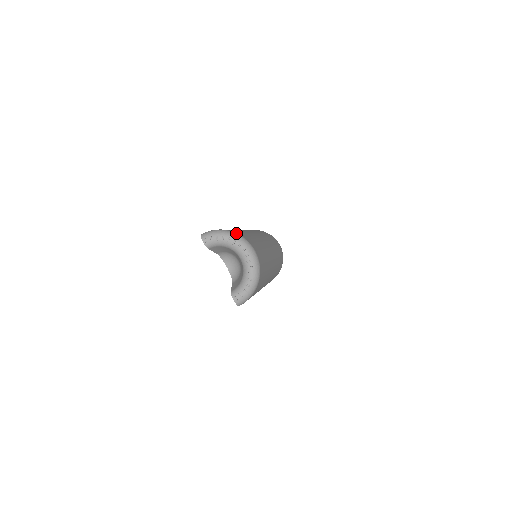
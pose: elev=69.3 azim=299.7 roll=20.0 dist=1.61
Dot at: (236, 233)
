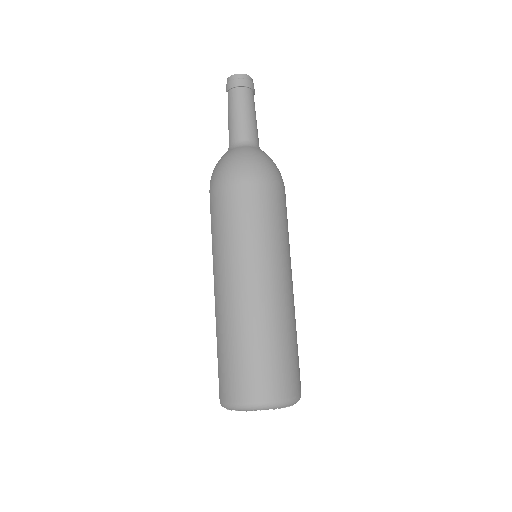
Dot at: (247, 404)
